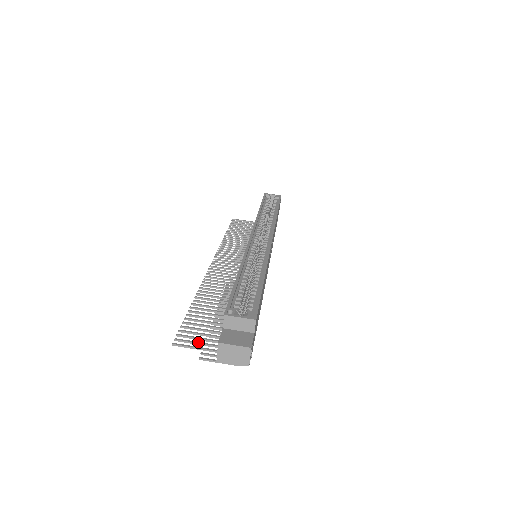
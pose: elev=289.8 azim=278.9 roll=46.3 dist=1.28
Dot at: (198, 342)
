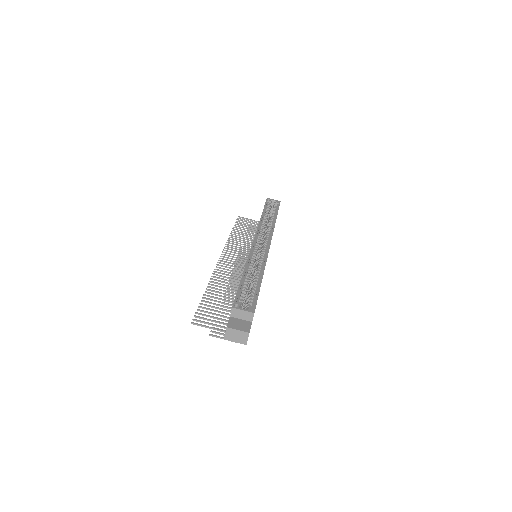
Dot at: (210, 323)
